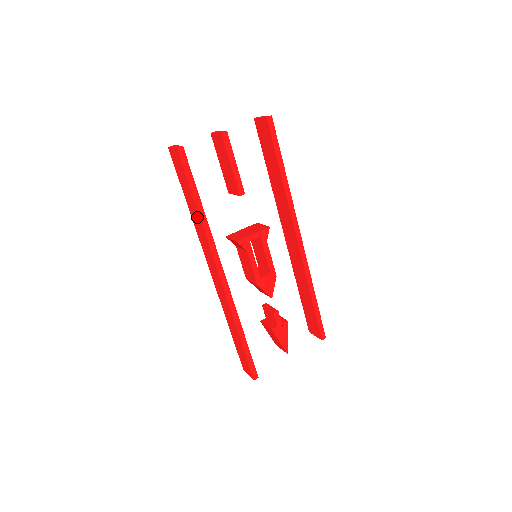
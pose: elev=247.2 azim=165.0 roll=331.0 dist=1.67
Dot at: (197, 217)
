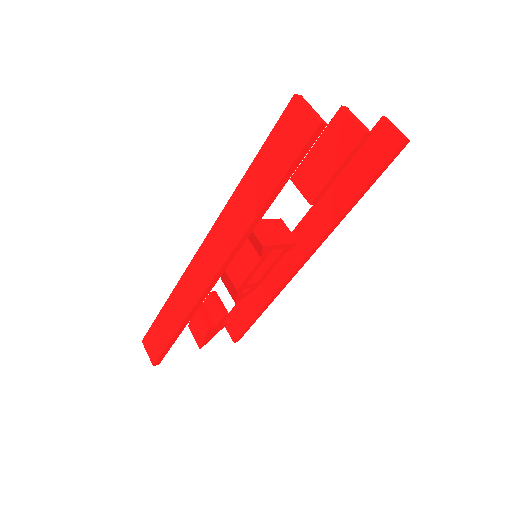
Dot at: (253, 202)
